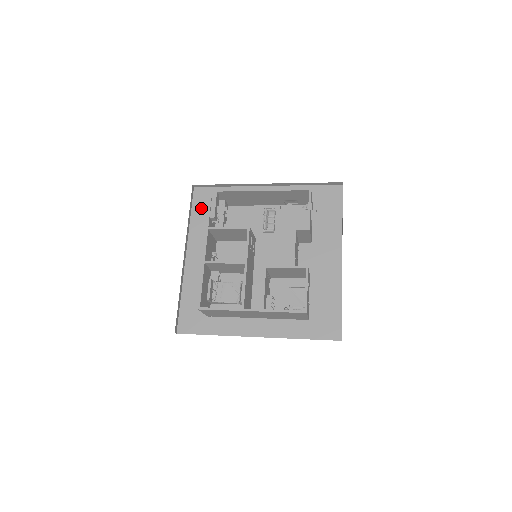
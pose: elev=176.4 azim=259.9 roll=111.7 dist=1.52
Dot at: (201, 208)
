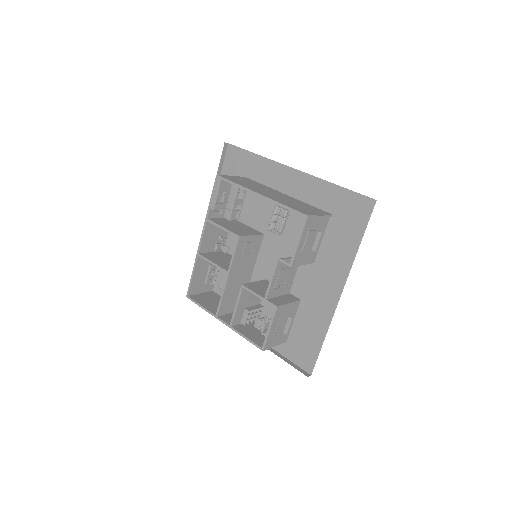
Dot at: (229, 172)
